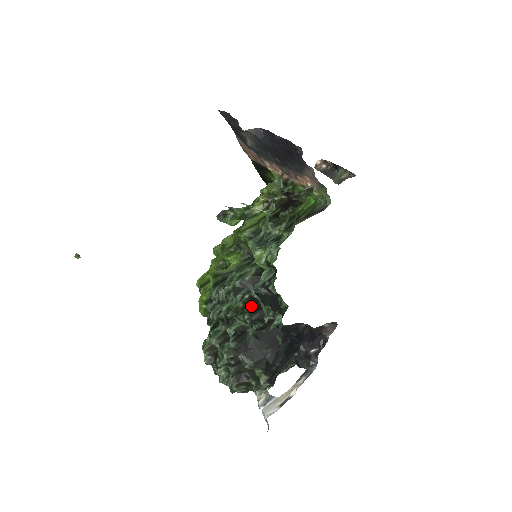
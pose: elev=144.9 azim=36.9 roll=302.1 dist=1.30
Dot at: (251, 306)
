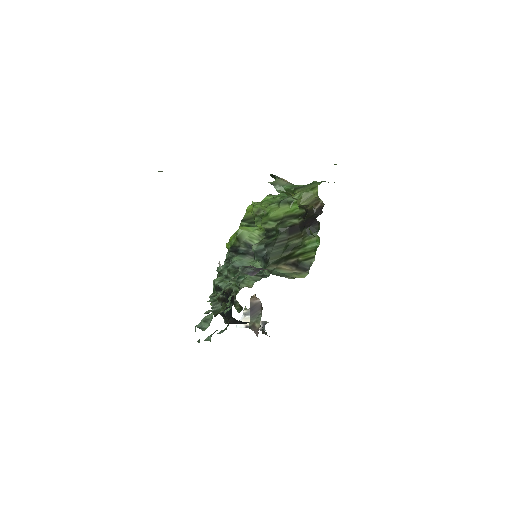
Dot at: occluded
